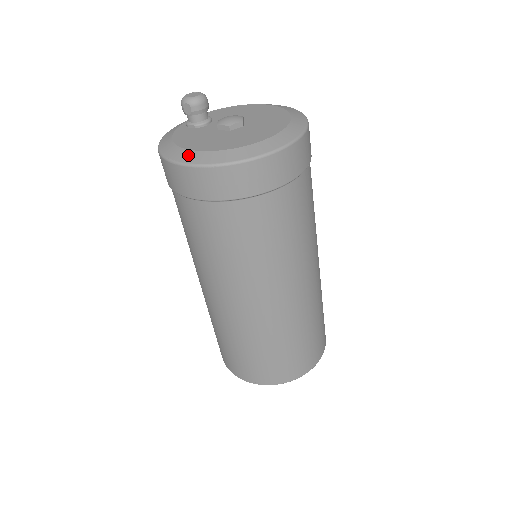
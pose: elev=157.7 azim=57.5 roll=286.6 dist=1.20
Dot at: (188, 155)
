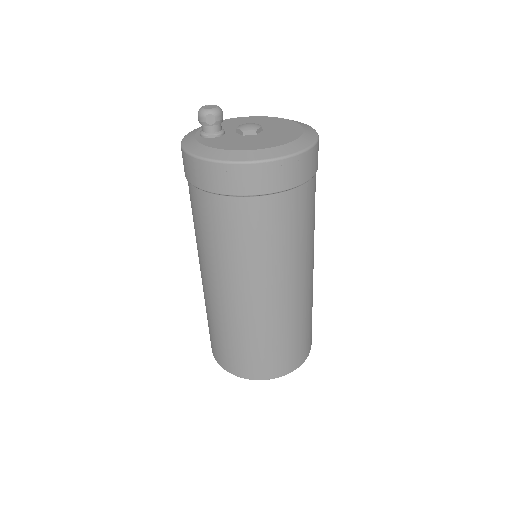
Dot at: (249, 154)
